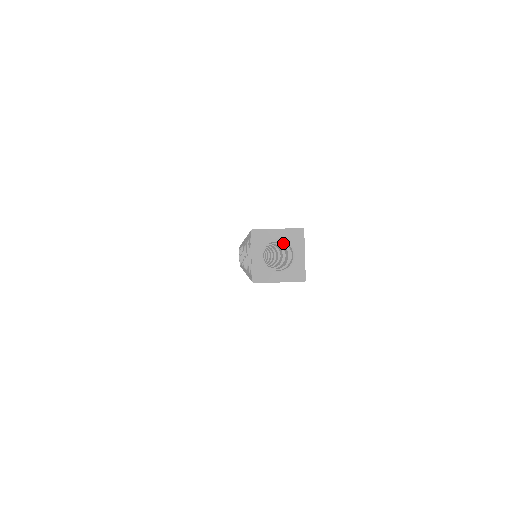
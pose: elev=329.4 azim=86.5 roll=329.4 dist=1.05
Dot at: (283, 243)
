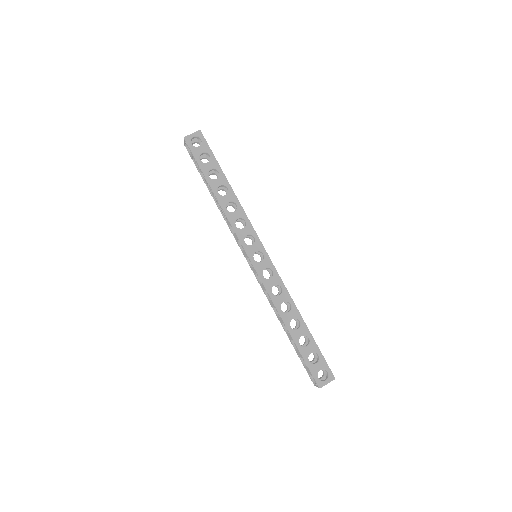
Dot at: (323, 369)
